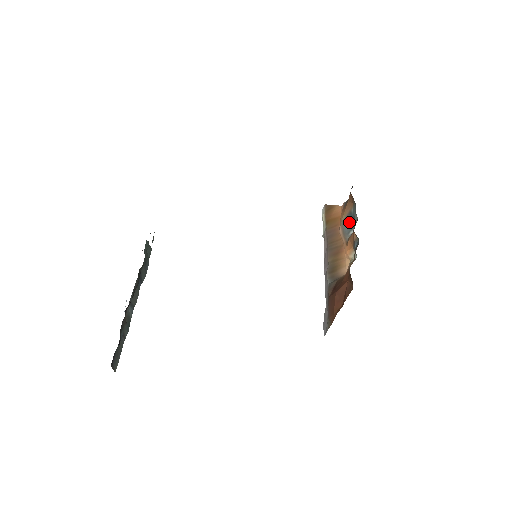
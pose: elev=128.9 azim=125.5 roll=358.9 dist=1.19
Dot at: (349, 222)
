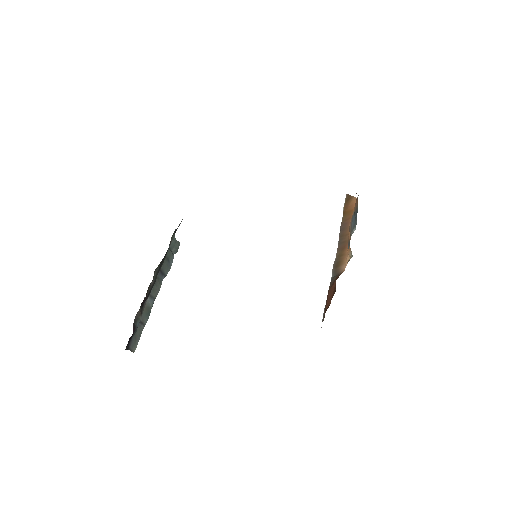
Dot at: occluded
